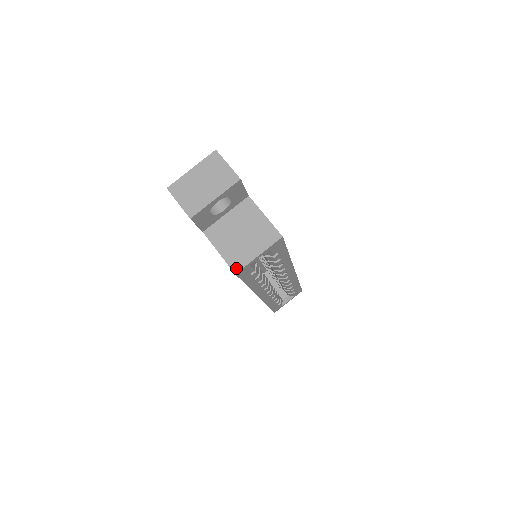
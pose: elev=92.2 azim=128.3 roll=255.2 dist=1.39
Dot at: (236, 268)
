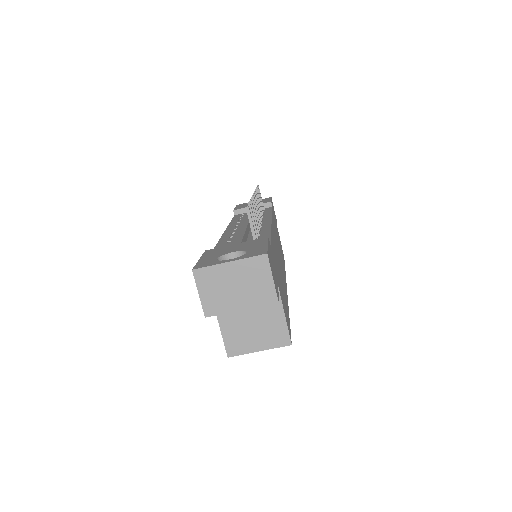
Dot at: (231, 352)
